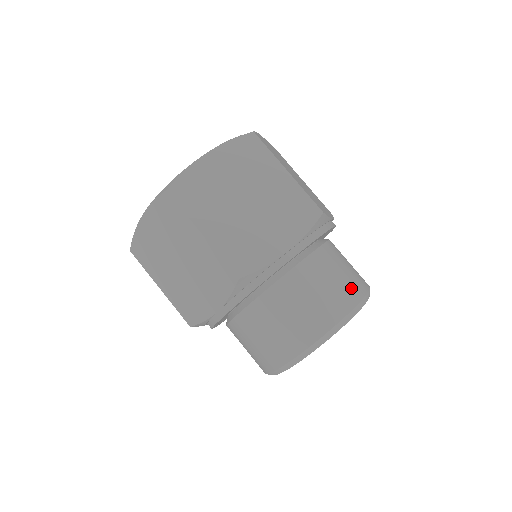
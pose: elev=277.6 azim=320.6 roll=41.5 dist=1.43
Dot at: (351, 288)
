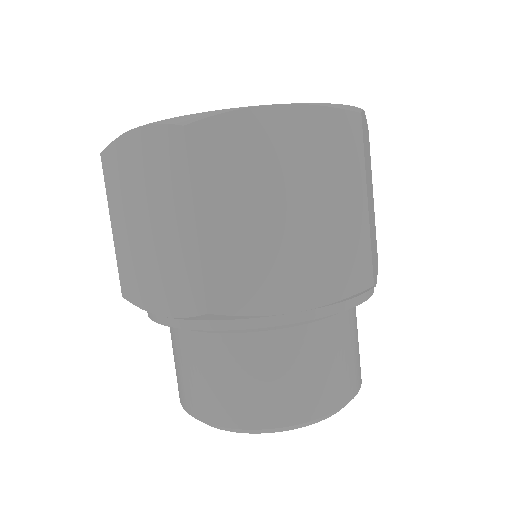
Dot at: (340, 386)
